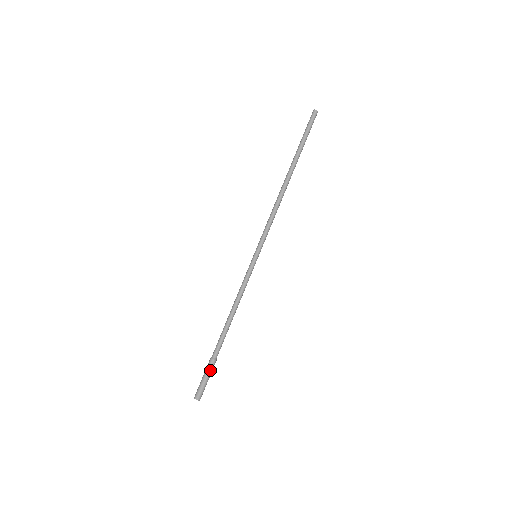
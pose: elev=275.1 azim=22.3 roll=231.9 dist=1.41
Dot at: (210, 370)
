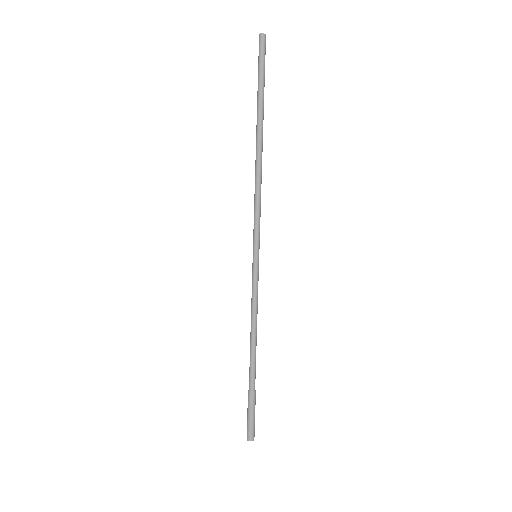
Dot at: (252, 405)
